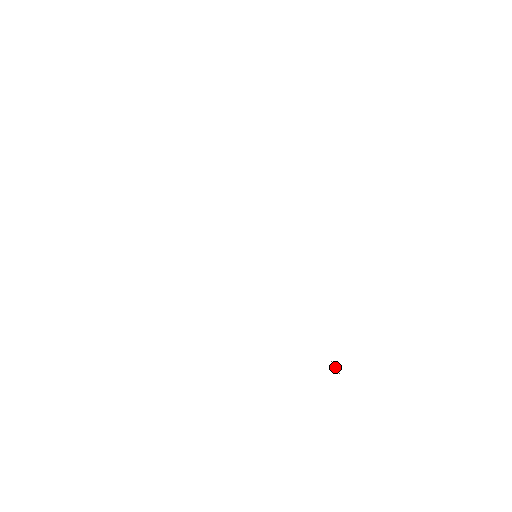
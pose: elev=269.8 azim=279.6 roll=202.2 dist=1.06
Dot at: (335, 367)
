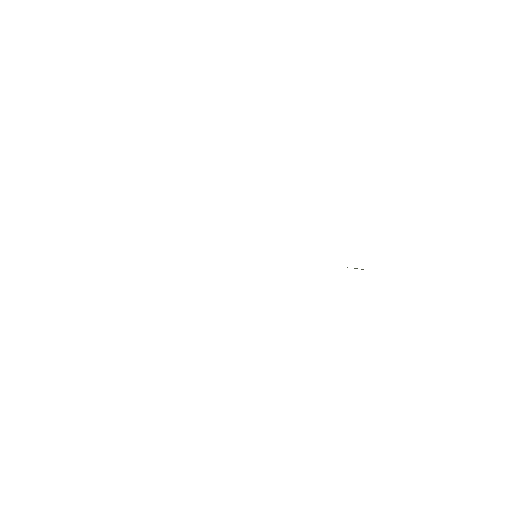
Dot at: occluded
